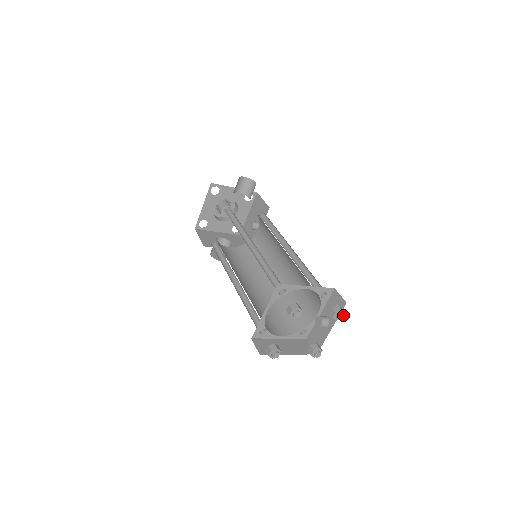
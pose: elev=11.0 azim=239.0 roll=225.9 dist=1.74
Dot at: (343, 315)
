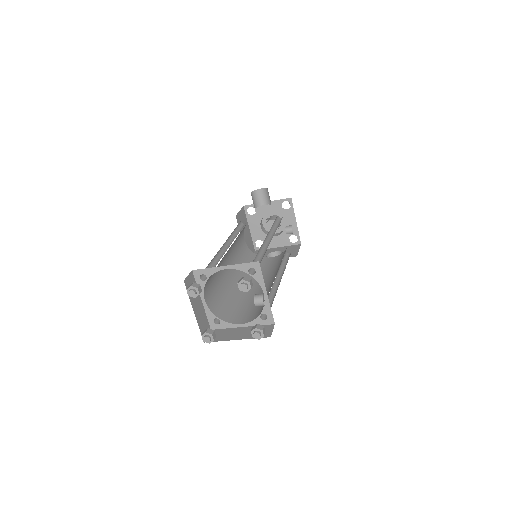
Dot at: (245, 285)
